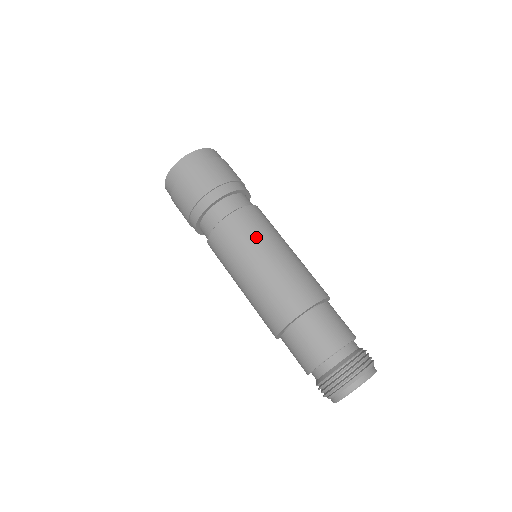
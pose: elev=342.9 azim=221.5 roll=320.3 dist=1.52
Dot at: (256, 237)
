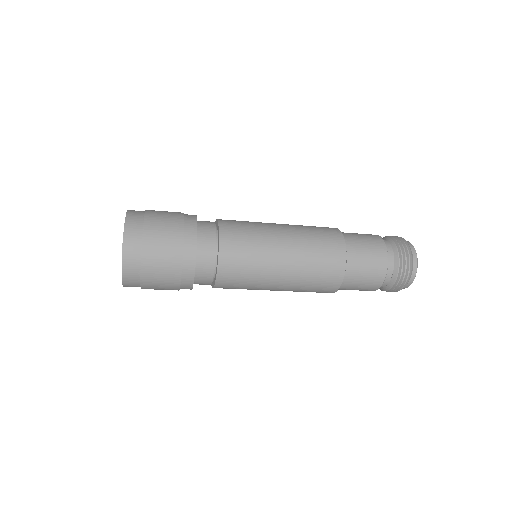
Dot at: (257, 258)
